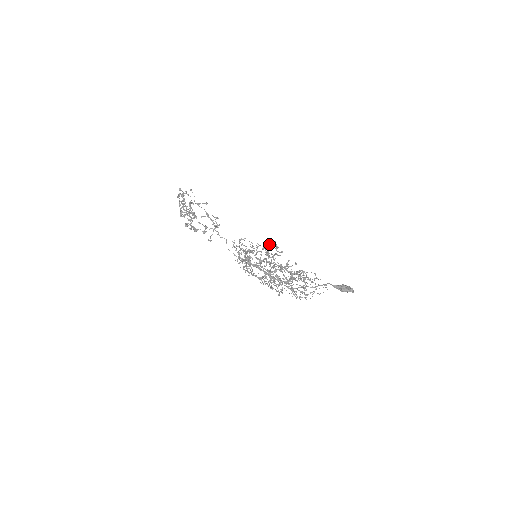
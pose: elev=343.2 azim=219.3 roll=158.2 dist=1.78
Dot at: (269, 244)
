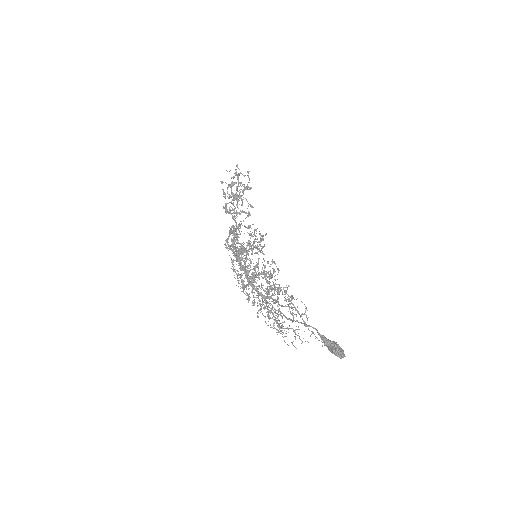
Dot at: (254, 230)
